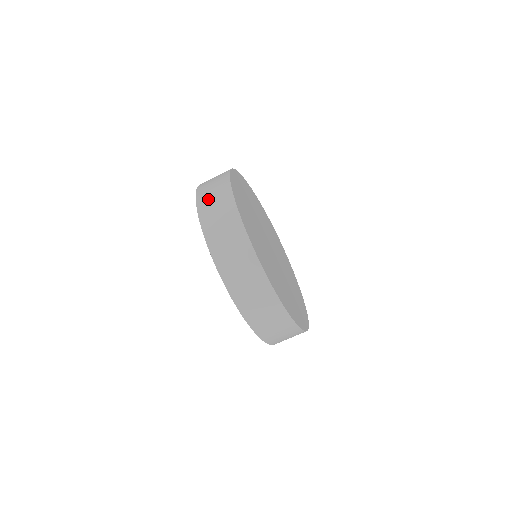
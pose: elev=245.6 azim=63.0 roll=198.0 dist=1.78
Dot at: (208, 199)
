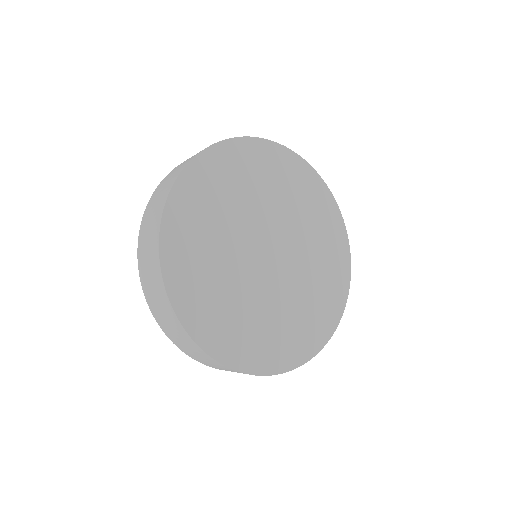
Dot at: (144, 237)
